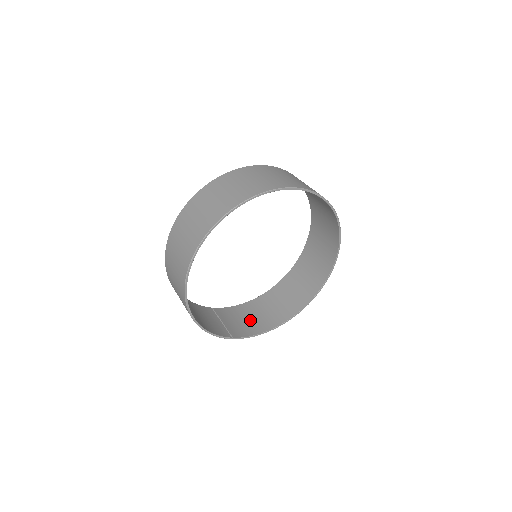
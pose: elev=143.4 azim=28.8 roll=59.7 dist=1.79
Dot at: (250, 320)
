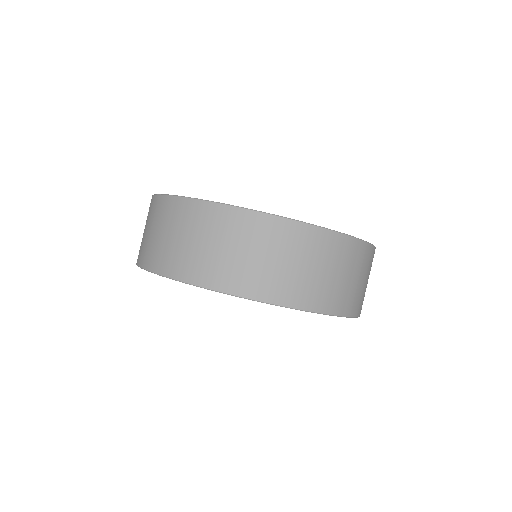
Dot at: occluded
